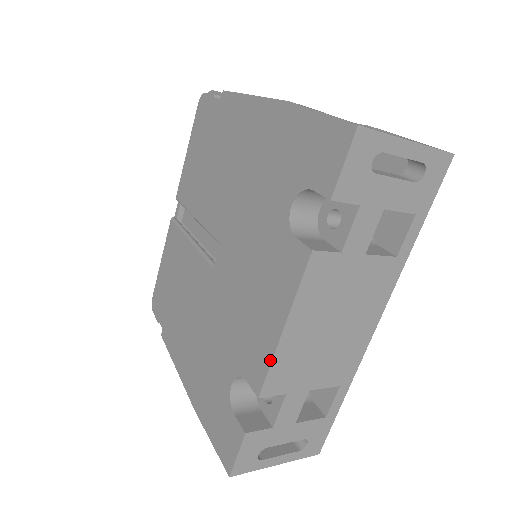
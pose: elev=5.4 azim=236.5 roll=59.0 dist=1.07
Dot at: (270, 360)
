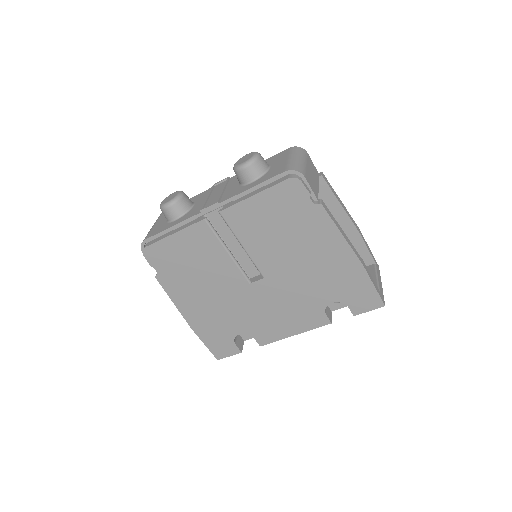
Dot at: (278, 340)
